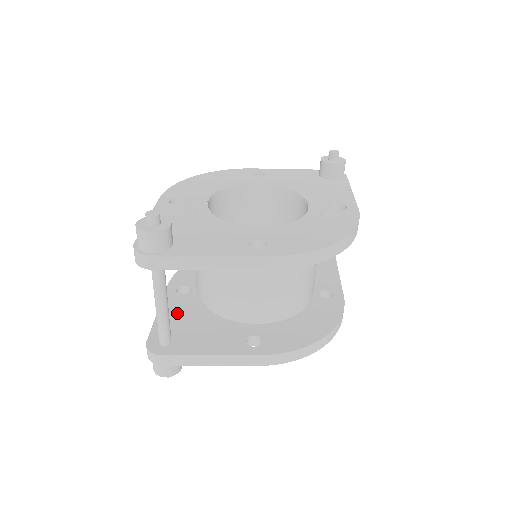
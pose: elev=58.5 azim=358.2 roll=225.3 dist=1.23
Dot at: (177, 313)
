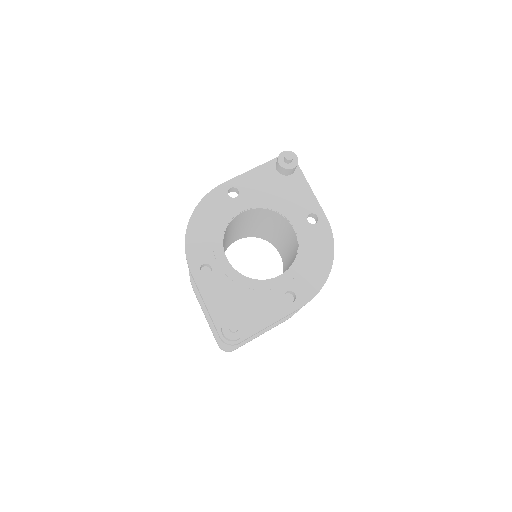
Dot at: occluded
